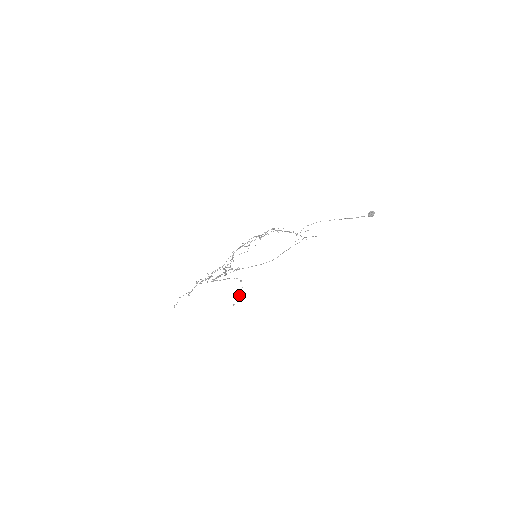
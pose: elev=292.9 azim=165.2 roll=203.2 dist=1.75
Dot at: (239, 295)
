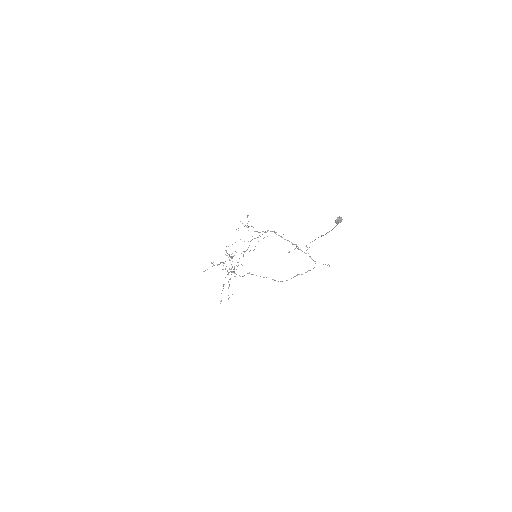
Dot at: occluded
